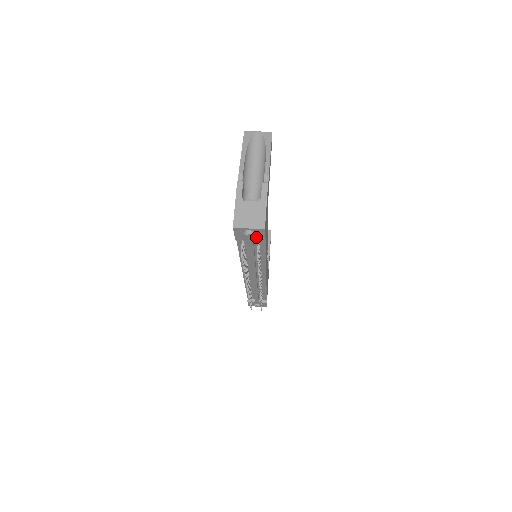
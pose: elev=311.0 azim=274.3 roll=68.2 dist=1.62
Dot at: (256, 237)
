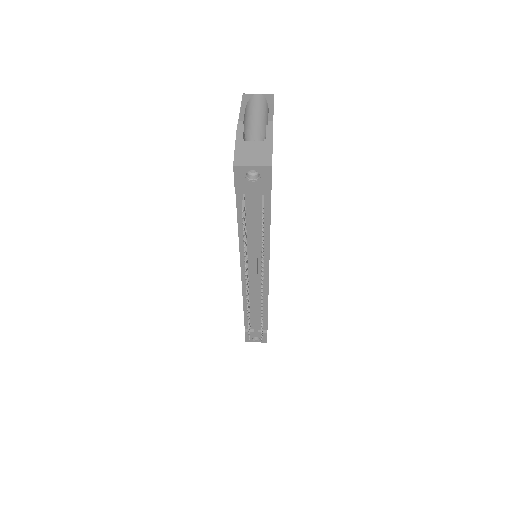
Dot at: (260, 185)
